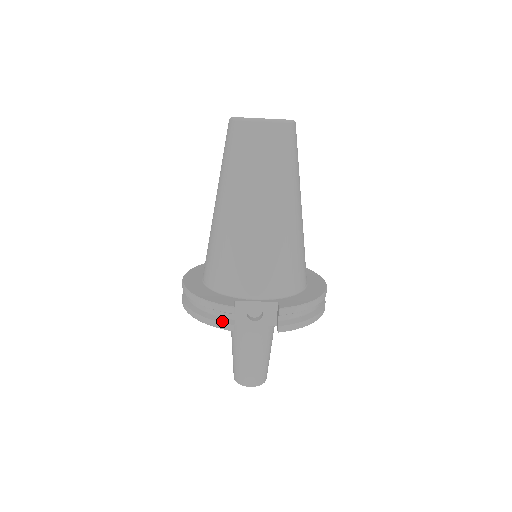
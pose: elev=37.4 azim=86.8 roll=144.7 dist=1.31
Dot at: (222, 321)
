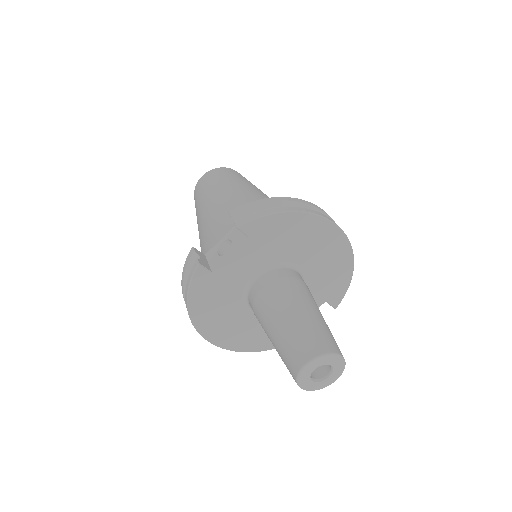
Dot at: (191, 271)
